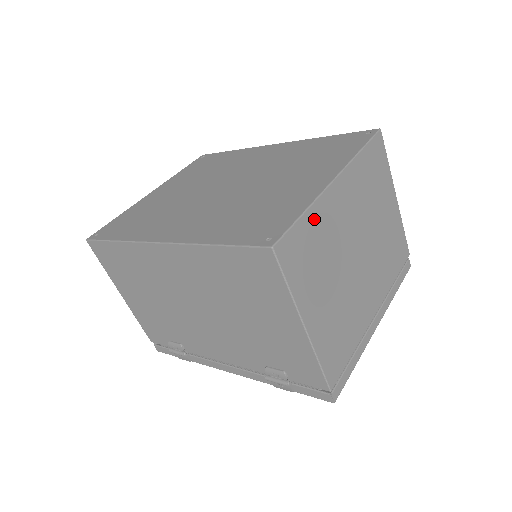
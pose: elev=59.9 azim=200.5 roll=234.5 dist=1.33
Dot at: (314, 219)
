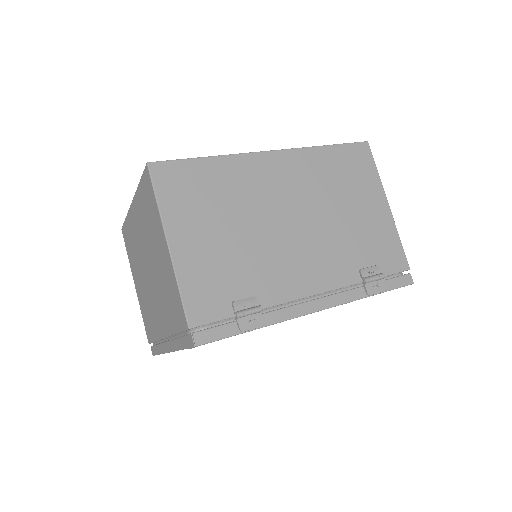
Dot at: occluded
